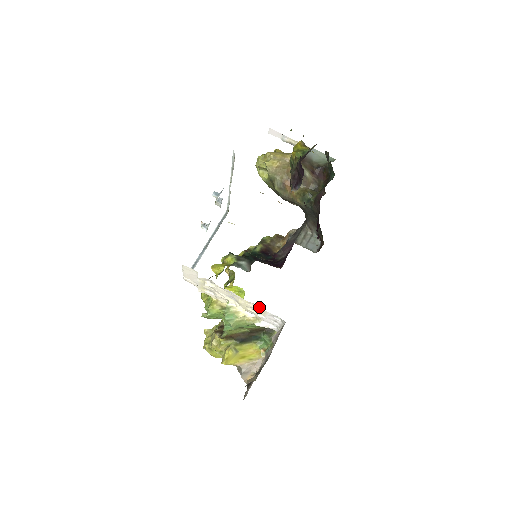
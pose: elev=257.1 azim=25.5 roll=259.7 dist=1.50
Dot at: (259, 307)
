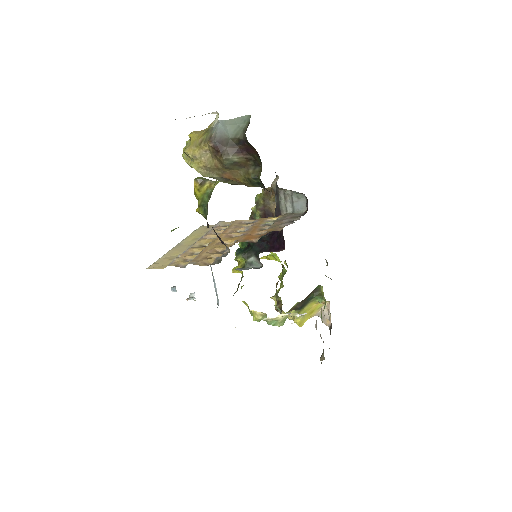
Dot at: occluded
